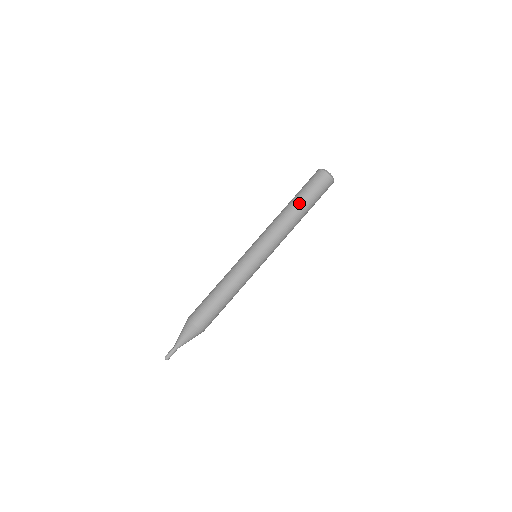
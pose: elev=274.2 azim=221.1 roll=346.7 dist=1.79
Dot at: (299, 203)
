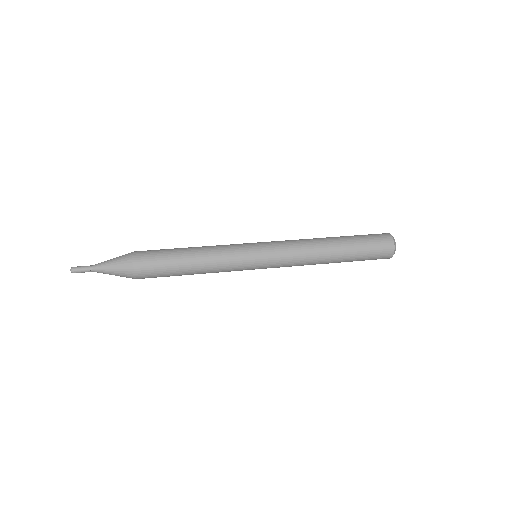
Dot at: (342, 241)
